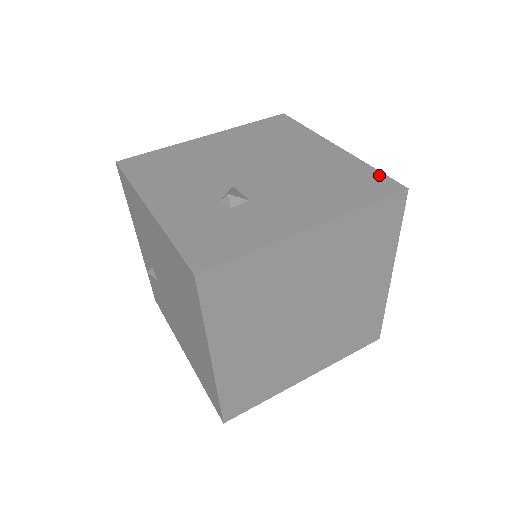
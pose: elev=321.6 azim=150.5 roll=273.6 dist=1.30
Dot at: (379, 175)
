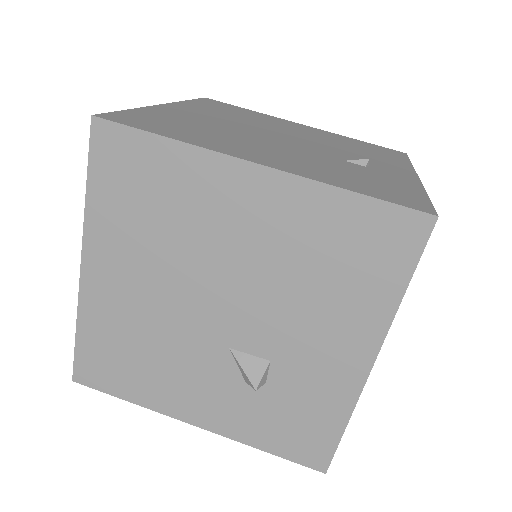
Dot at: (377, 210)
